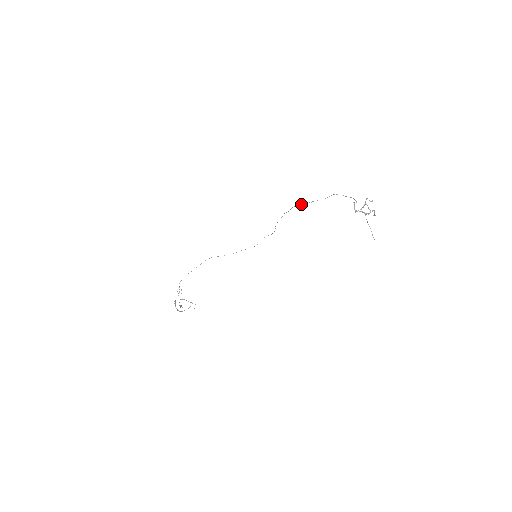
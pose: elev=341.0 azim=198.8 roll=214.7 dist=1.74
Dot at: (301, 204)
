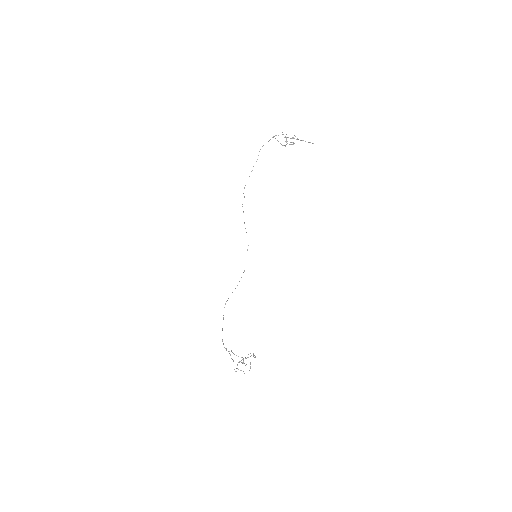
Dot at: occluded
